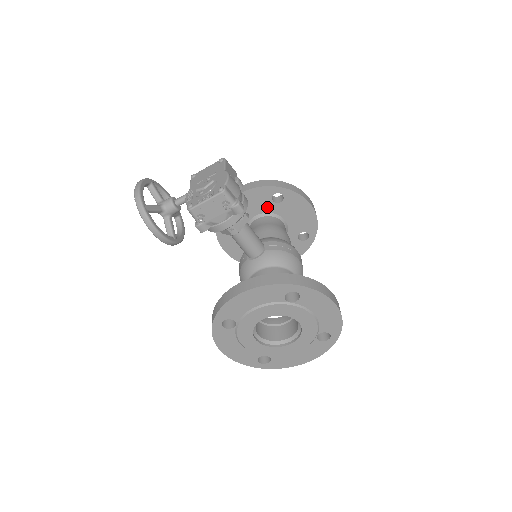
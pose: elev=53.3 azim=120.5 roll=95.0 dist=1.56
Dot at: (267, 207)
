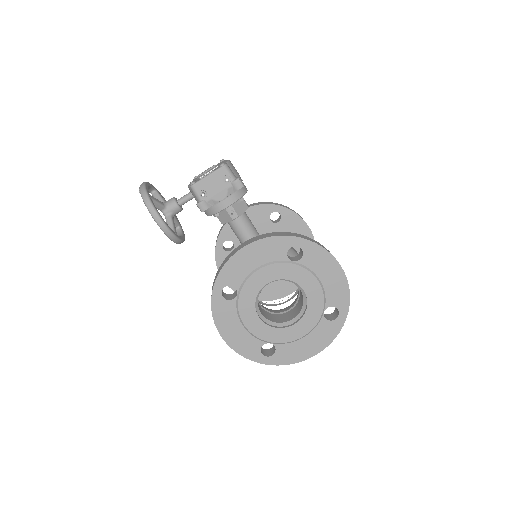
Dot at: (265, 227)
